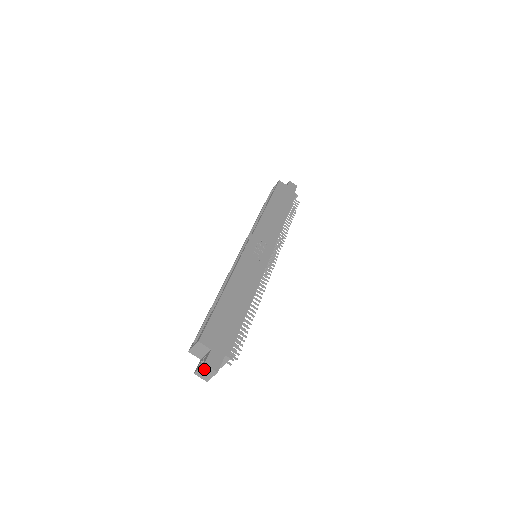
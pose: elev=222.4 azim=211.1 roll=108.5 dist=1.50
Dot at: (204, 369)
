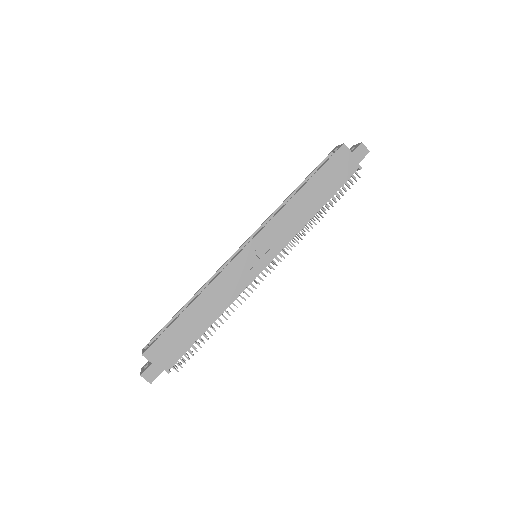
Dot at: (143, 375)
